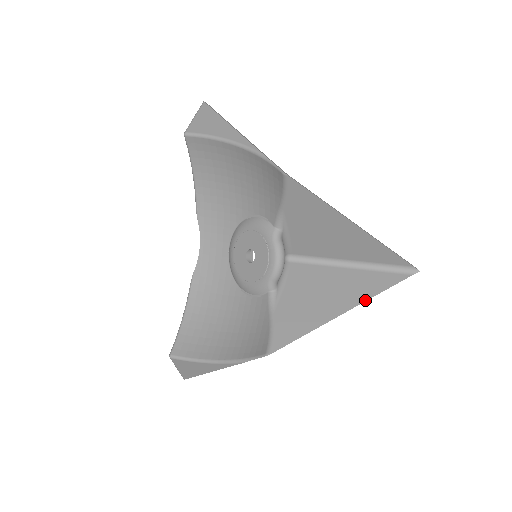
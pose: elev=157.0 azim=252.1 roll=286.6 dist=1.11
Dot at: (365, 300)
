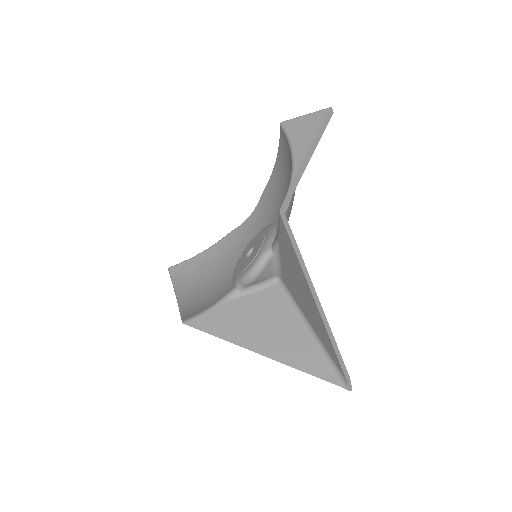
Dot at: (282, 362)
